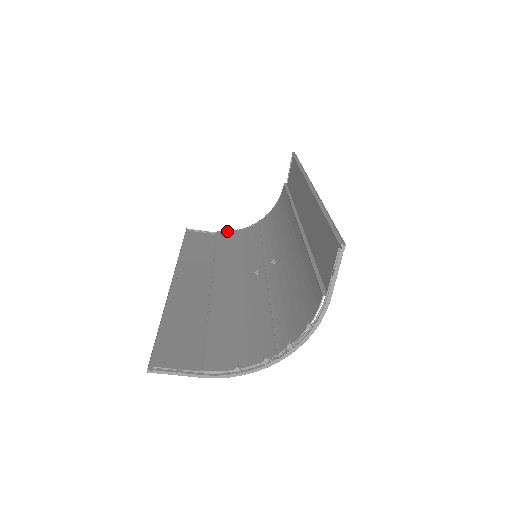
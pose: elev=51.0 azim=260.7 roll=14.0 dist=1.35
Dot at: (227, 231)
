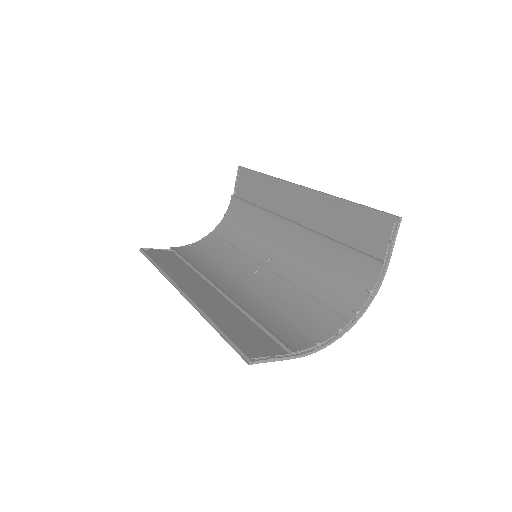
Dot at: (180, 246)
